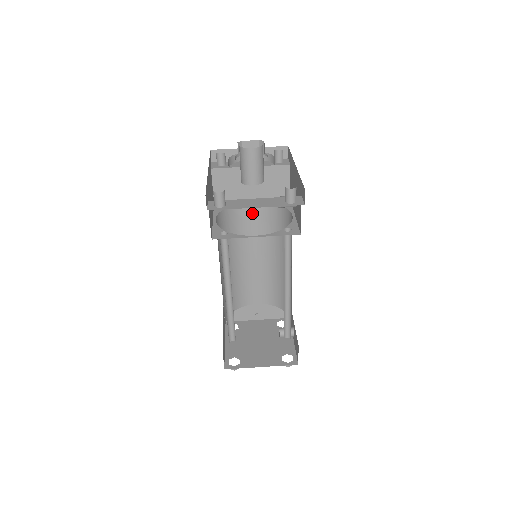
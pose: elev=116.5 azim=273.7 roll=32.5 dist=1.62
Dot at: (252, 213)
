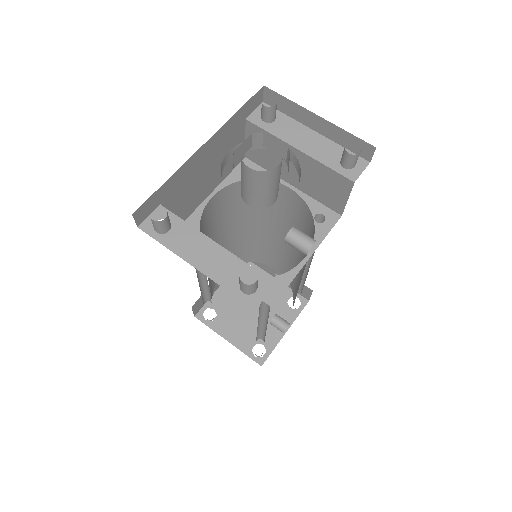
Dot at: (287, 198)
